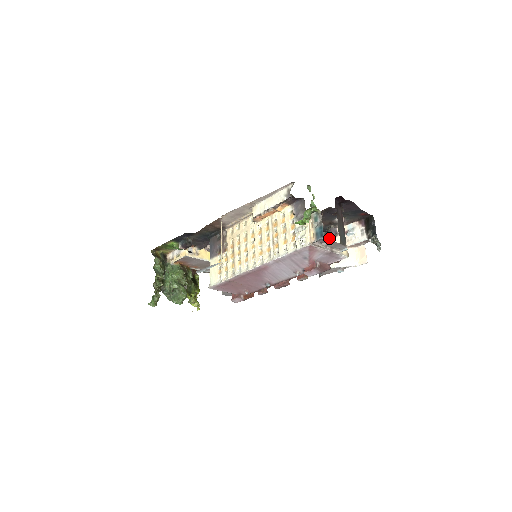
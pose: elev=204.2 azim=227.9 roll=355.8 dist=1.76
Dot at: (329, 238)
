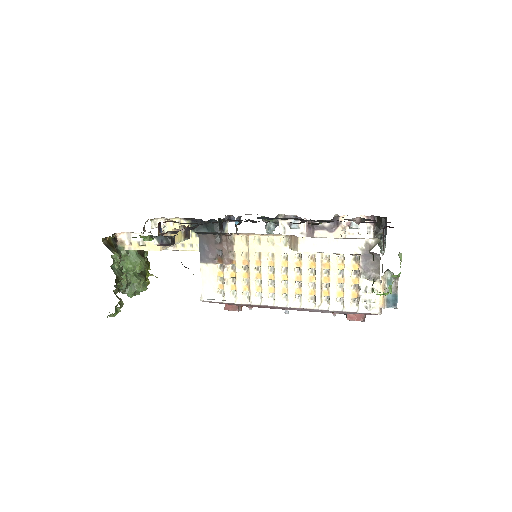
Dot at: (330, 228)
